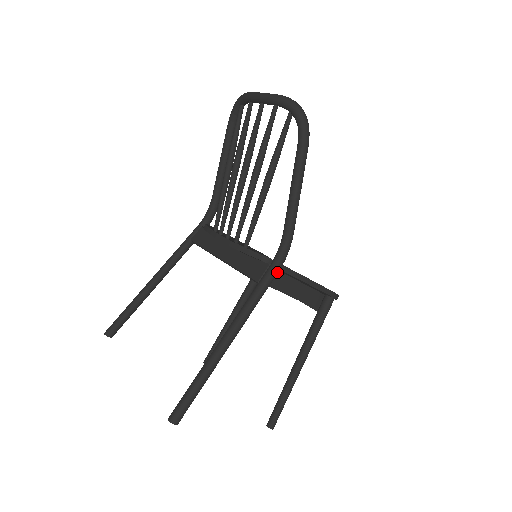
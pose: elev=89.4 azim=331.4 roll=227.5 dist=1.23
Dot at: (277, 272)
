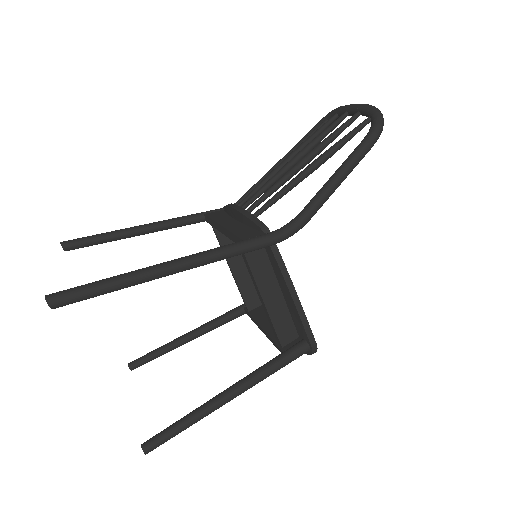
Dot at: (269, 243)
